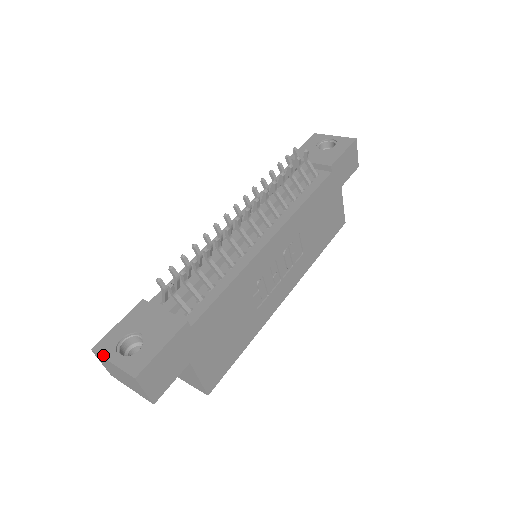
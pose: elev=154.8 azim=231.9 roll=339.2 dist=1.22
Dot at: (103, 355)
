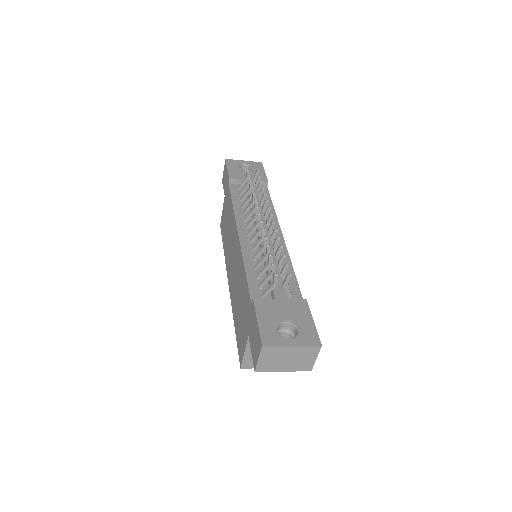
Dot at: (278, 344)
